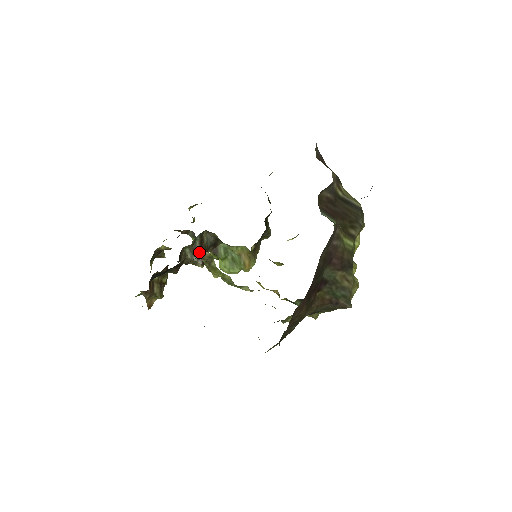
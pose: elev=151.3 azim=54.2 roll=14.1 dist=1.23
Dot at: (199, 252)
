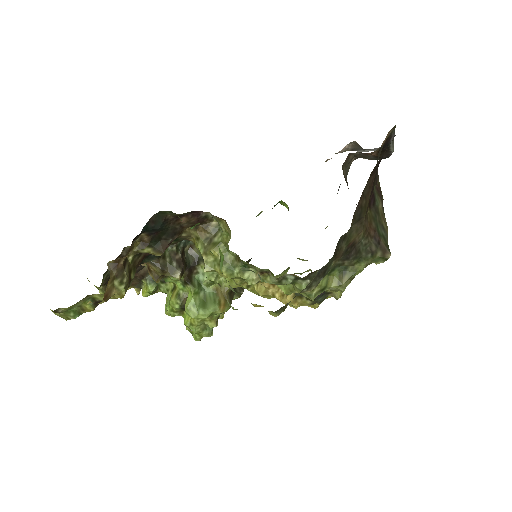
Dot at: (180, 259)
